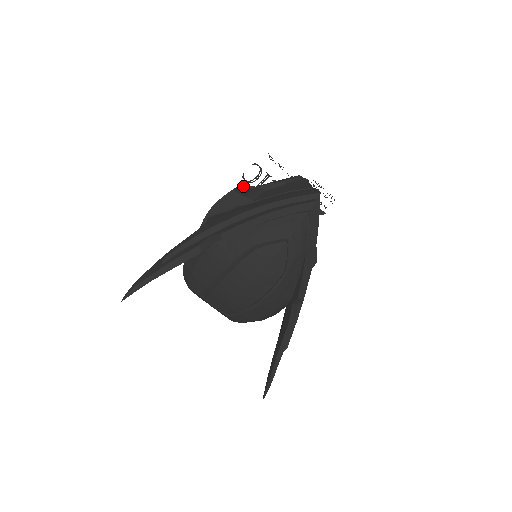
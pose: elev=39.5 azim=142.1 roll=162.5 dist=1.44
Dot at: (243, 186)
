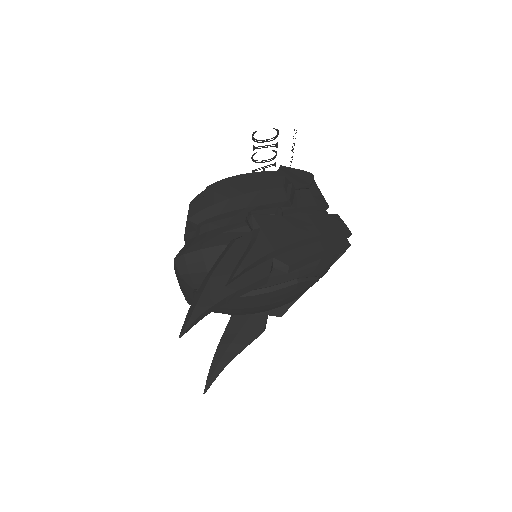
Dot at: (285, 179)
